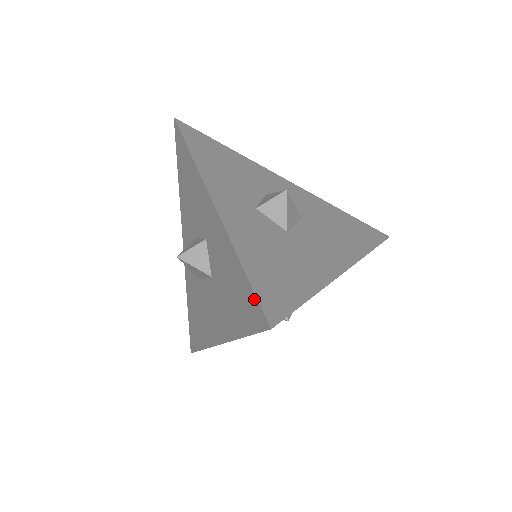
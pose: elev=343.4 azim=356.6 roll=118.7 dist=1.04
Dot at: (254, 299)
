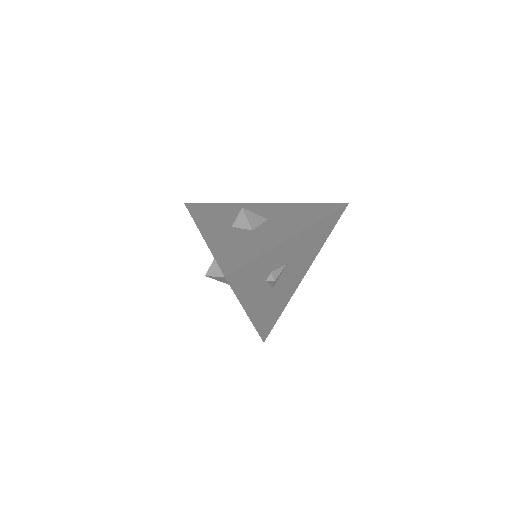
Dot at: occluded
